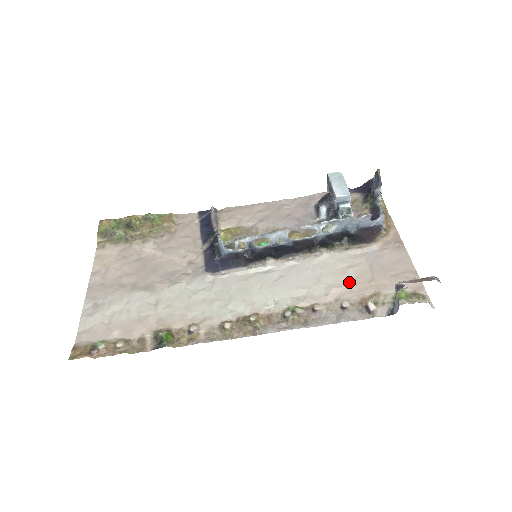
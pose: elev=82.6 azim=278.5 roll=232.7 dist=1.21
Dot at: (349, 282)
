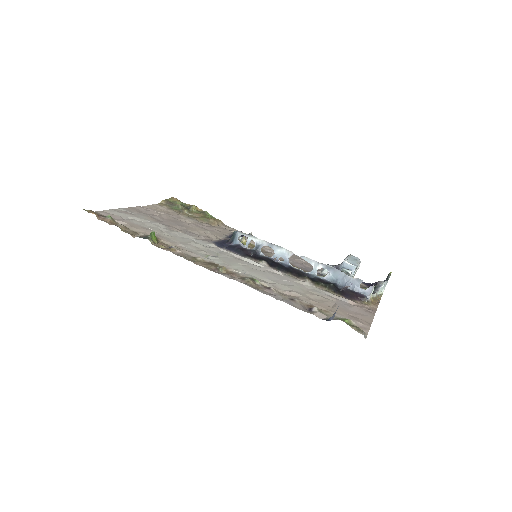
Dot at: (311, 298)
